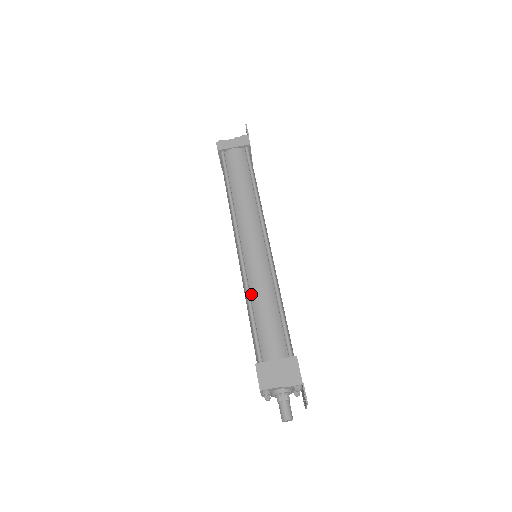
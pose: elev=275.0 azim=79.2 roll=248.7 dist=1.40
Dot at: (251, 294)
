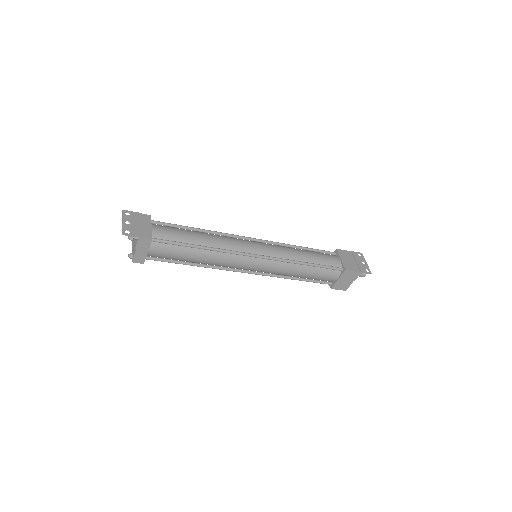
Dot at: (288, 276)
